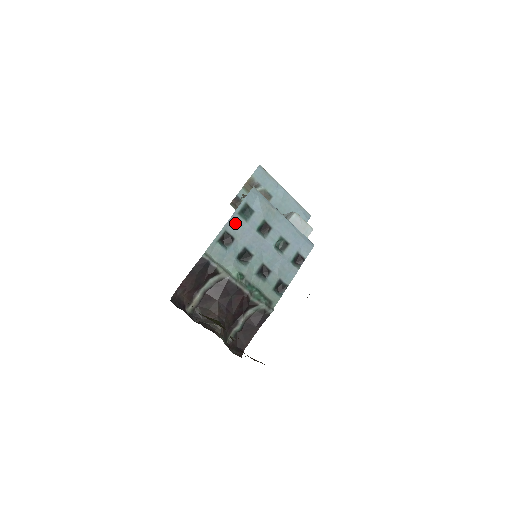
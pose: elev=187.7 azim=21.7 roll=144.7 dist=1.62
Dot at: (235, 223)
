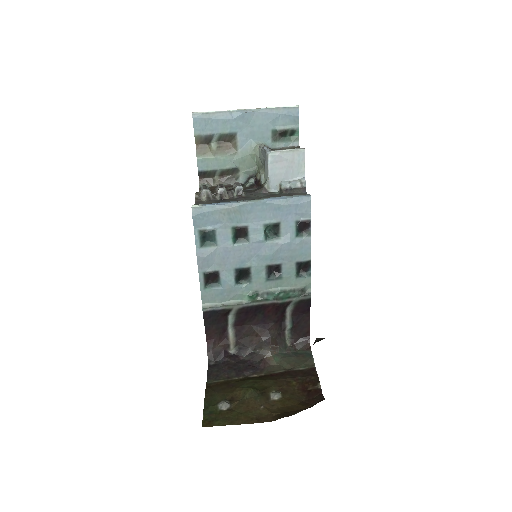
Dot at: (206, 259)
